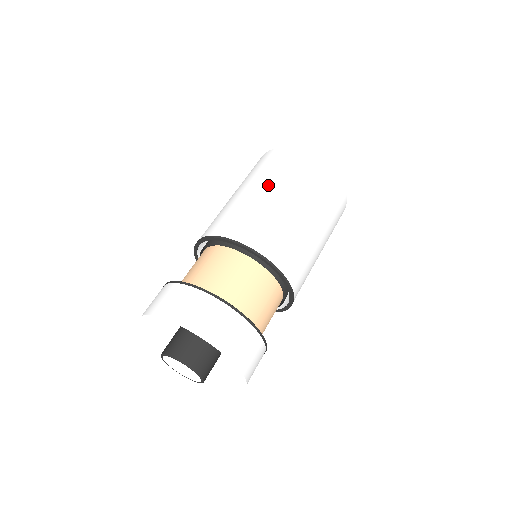
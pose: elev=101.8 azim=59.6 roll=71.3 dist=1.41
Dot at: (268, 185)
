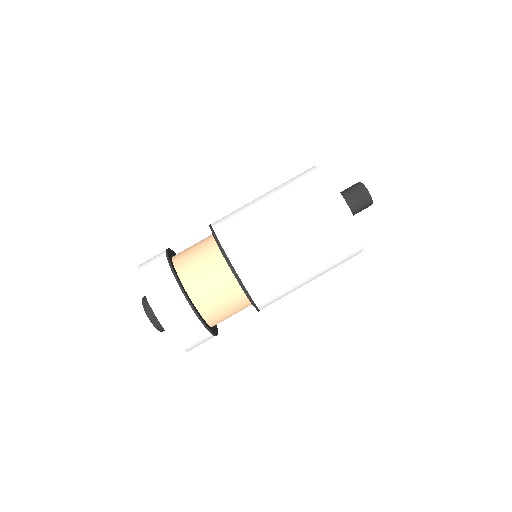
Dot at: (295, 229)
